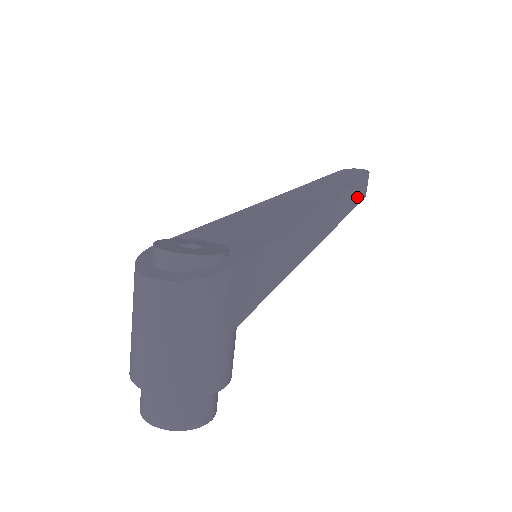
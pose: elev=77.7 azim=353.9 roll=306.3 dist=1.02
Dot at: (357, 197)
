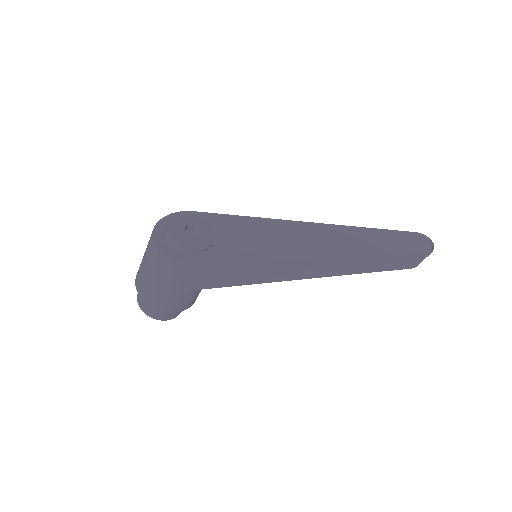
Dot at: (394, 265)
